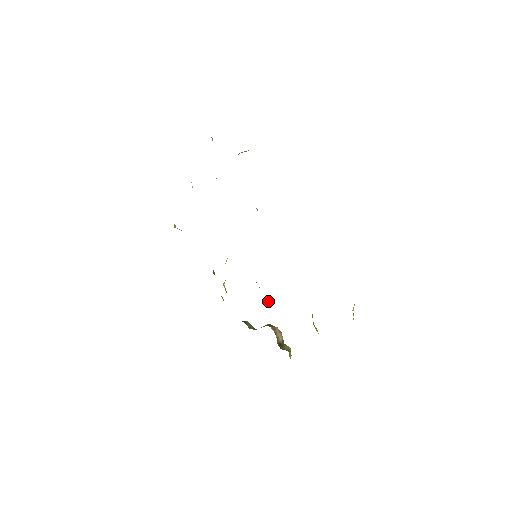
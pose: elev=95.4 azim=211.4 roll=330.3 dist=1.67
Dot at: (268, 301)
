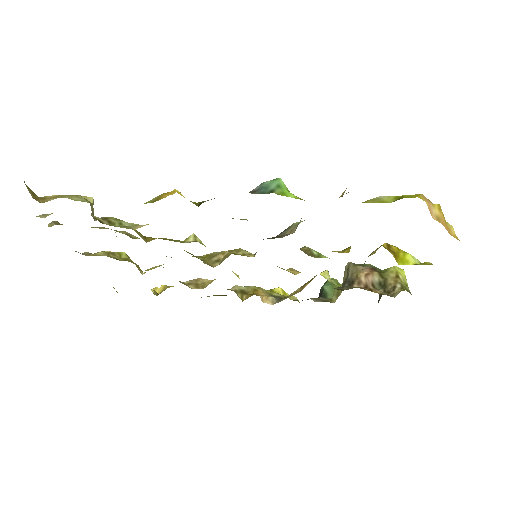
Dot at: occluded
